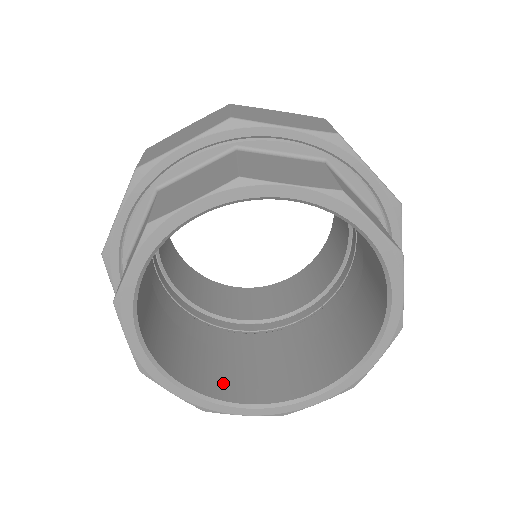
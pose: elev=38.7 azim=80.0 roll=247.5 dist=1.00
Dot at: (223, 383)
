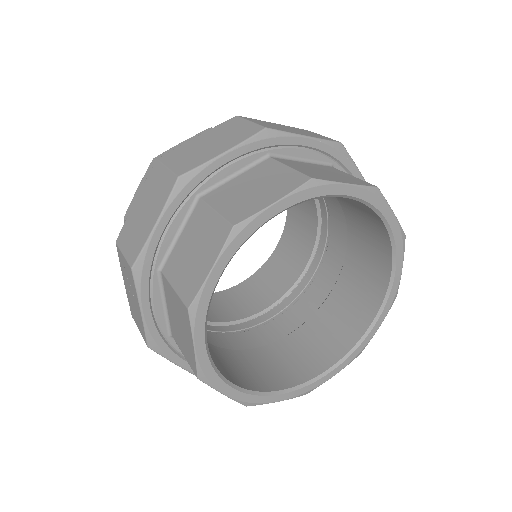
Dot at: (253, 377)
